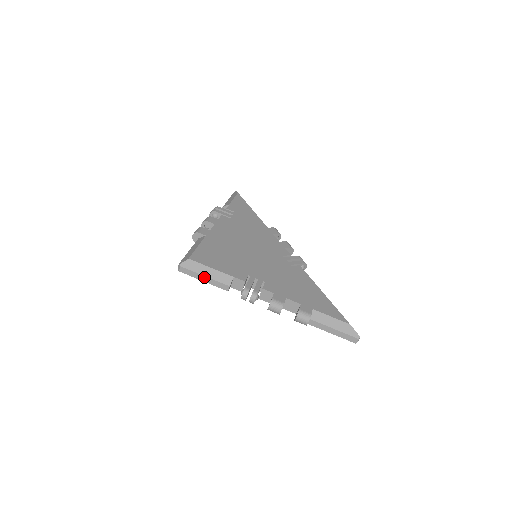
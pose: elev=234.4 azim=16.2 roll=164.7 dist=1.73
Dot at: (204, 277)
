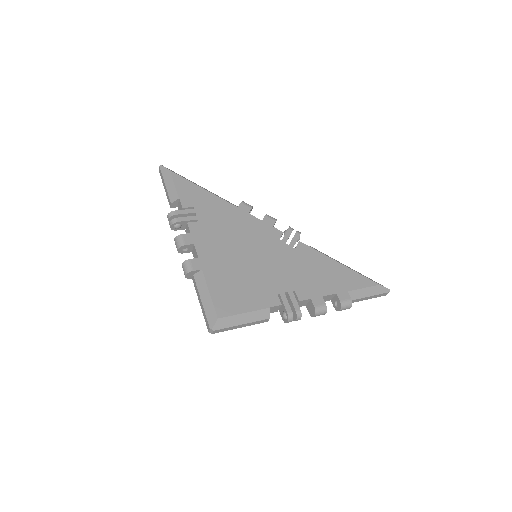
Dot at: (241, 325)
